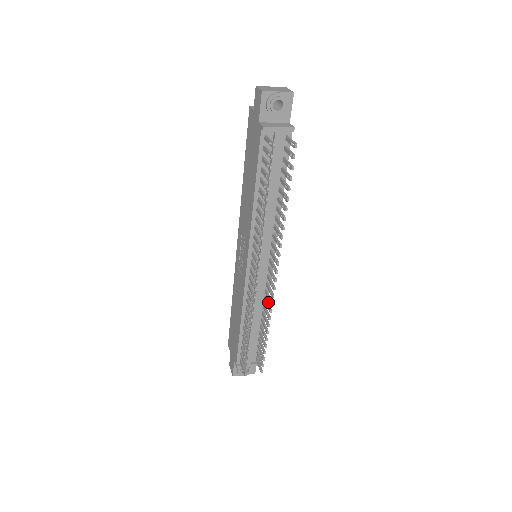
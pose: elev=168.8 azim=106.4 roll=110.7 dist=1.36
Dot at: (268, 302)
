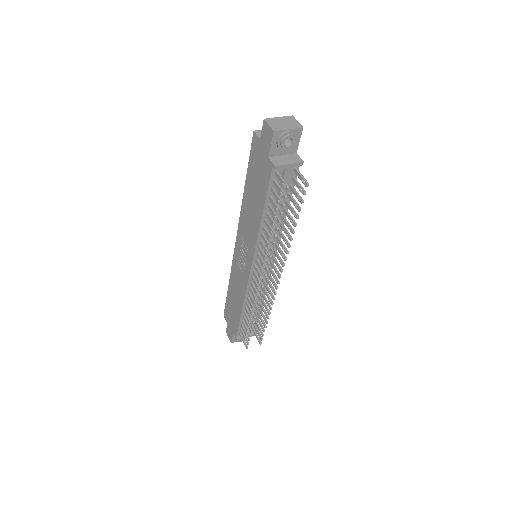
Dot at: (268, 294)
